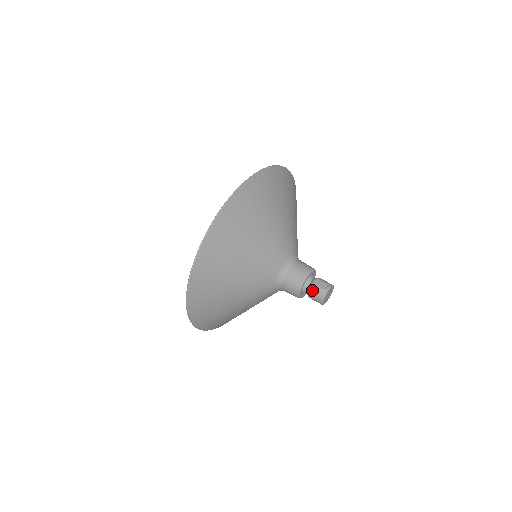
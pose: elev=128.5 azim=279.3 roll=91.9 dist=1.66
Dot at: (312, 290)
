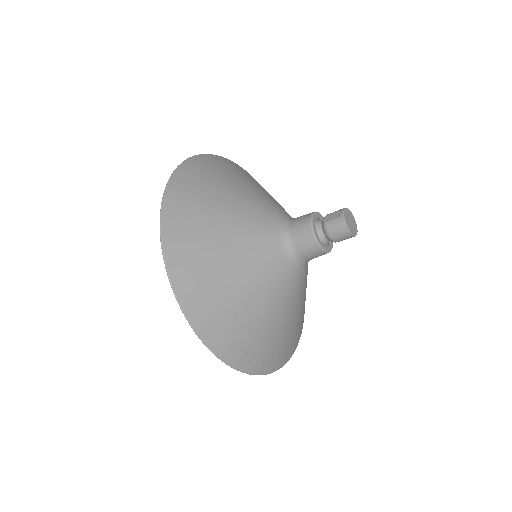
Dot at: (328, 229)
